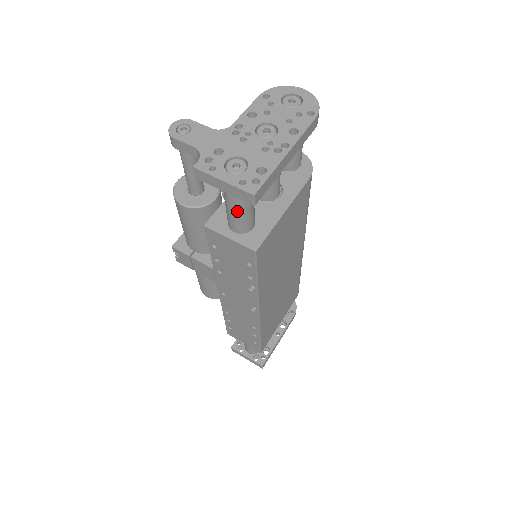
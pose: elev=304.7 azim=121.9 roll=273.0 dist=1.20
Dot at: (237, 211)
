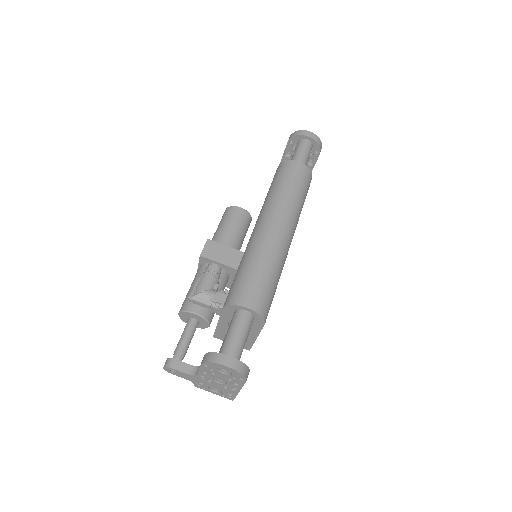
Dot at: occluded
